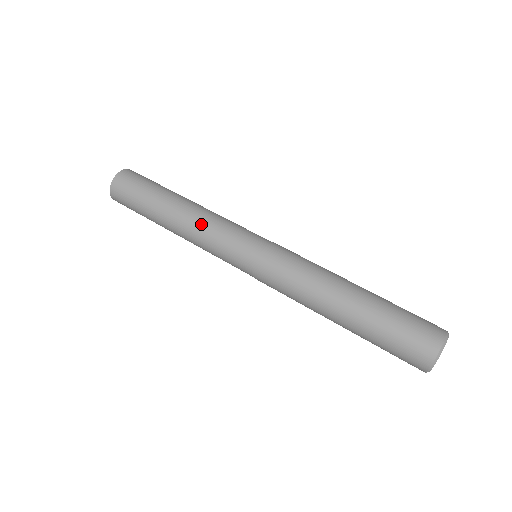
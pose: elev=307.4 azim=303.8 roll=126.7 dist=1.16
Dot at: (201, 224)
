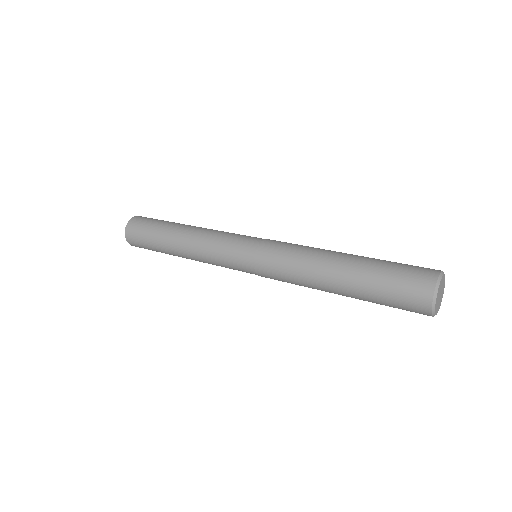
Dot at: (203, 237)
